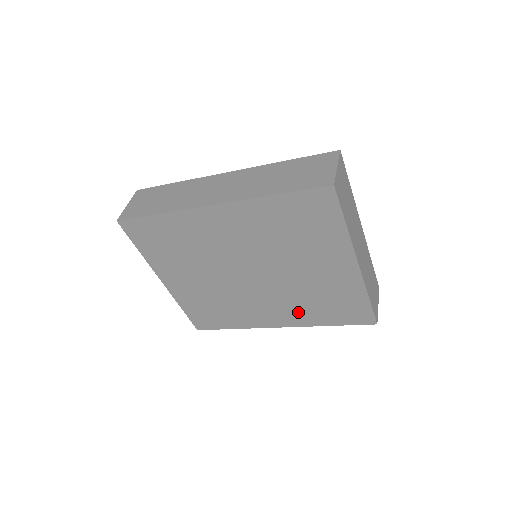
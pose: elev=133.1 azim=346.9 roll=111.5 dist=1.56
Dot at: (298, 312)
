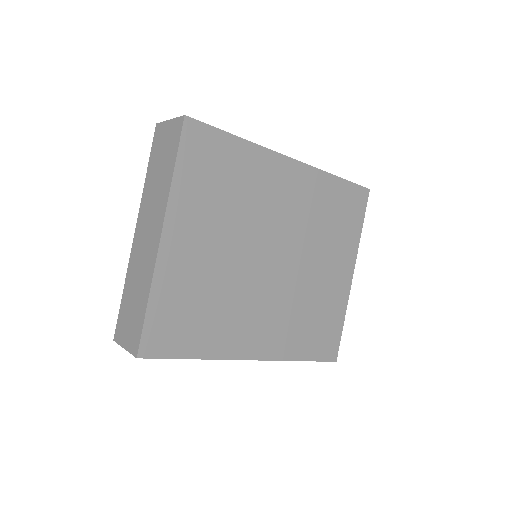
Dot at: (285, 333)
